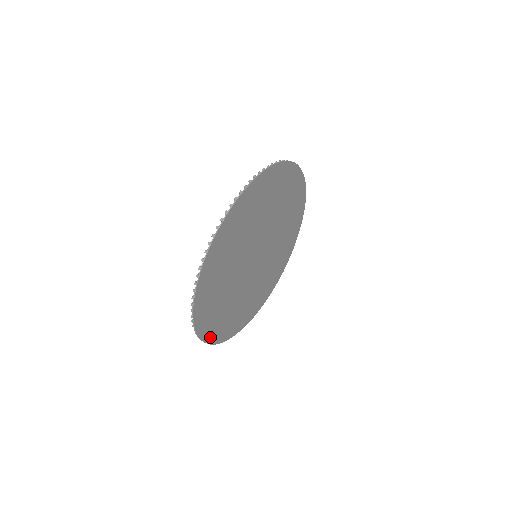
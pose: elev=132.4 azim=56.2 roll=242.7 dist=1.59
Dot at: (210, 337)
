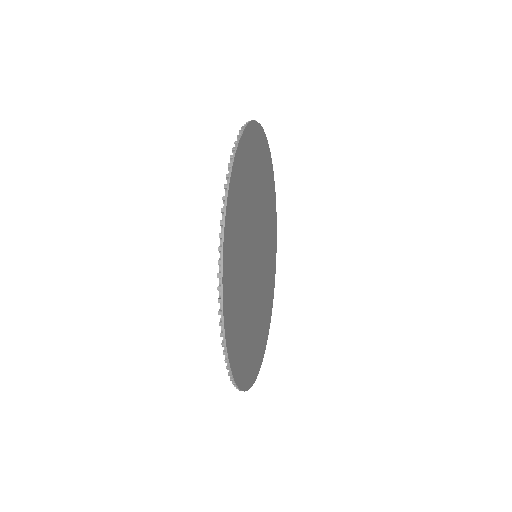
Dot at: (225, 274)
